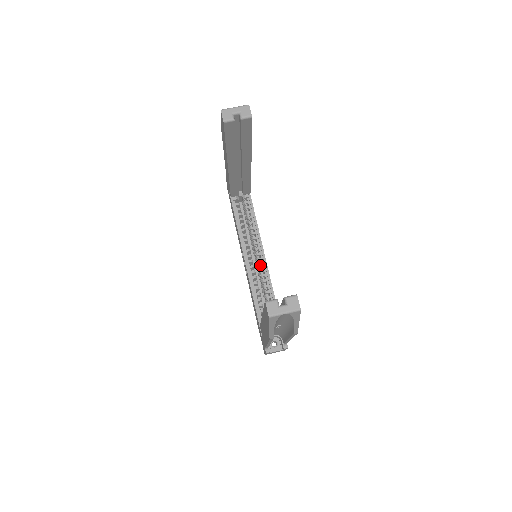
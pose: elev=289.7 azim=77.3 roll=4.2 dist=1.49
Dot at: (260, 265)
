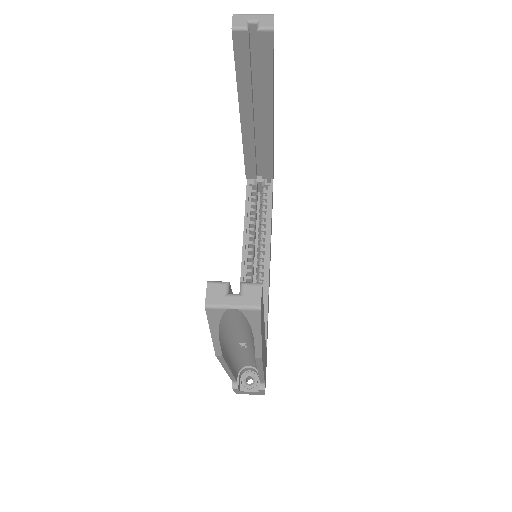
Dot at: (260, 271)
